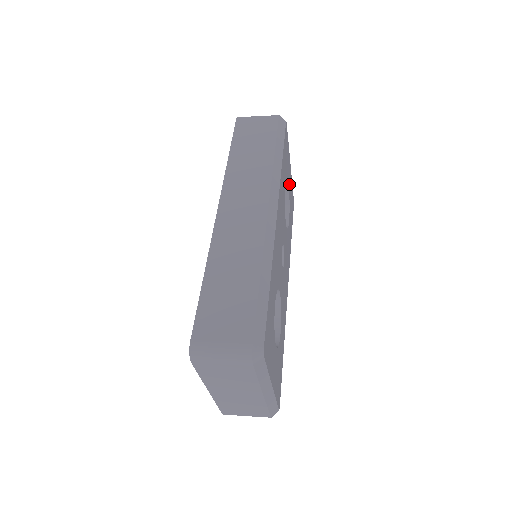
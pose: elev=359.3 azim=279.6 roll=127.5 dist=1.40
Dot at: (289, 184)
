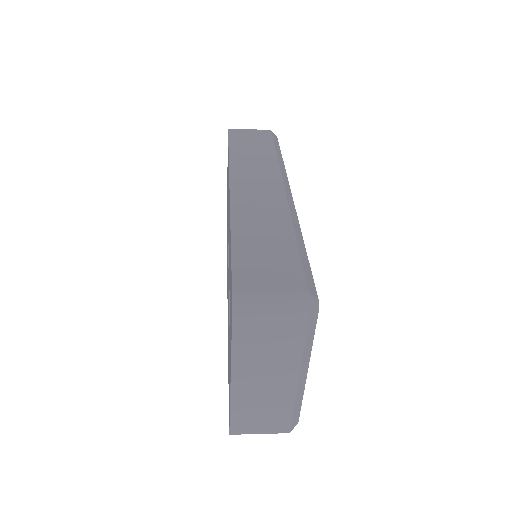
Dot at: occluded
